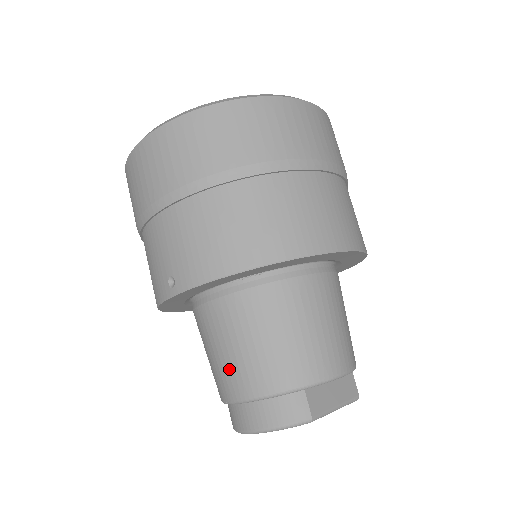
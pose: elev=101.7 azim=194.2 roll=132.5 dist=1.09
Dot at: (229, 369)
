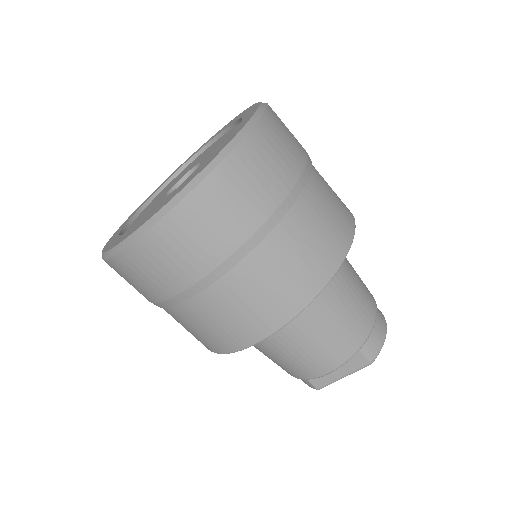
Dot at: occluded
